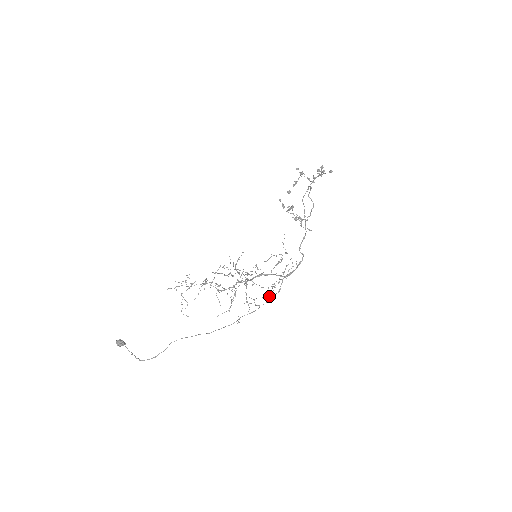
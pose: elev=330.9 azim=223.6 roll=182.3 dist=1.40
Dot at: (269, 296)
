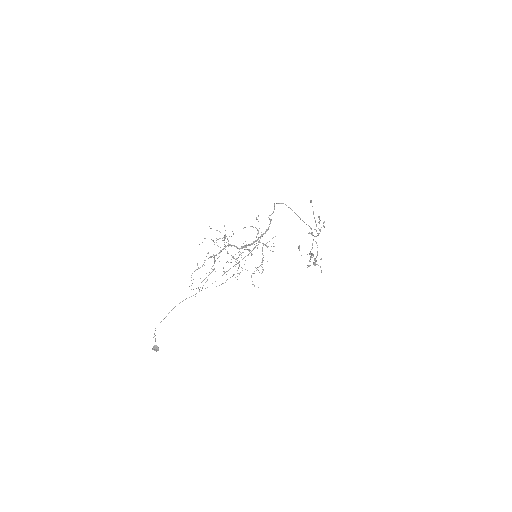
Dot at: occluded
